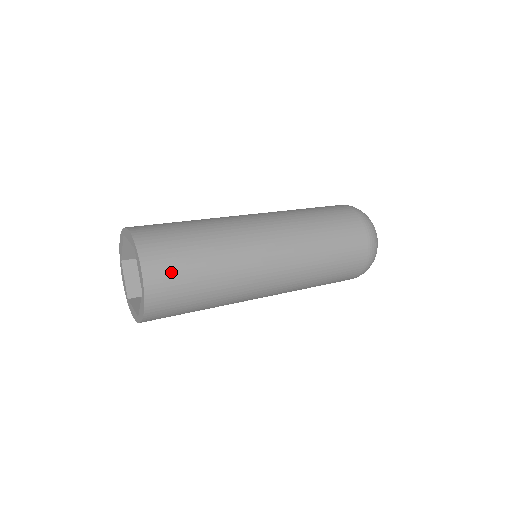
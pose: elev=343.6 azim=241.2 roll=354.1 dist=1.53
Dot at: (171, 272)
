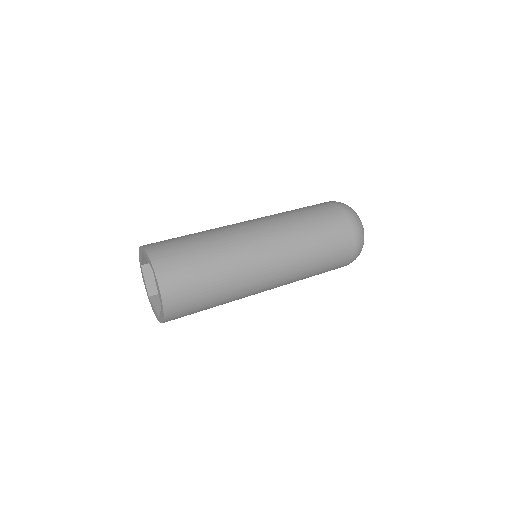
Dot at: occluded
